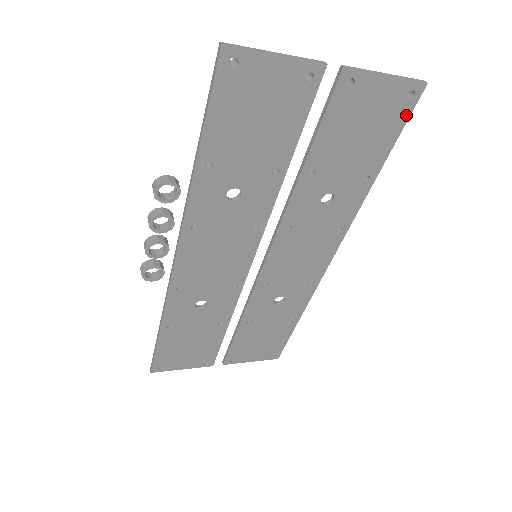
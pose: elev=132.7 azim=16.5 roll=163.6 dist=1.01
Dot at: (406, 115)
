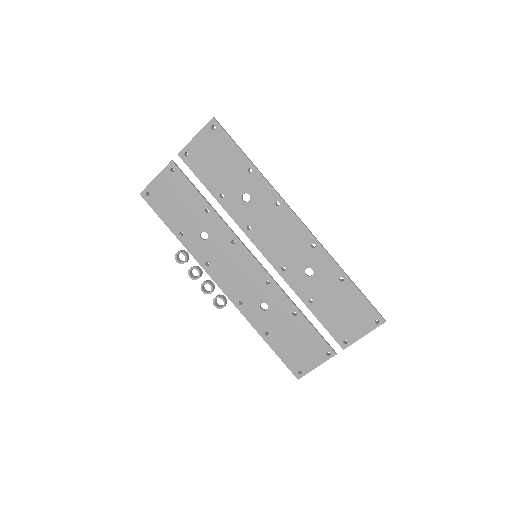
Dot at: (224, 134)
